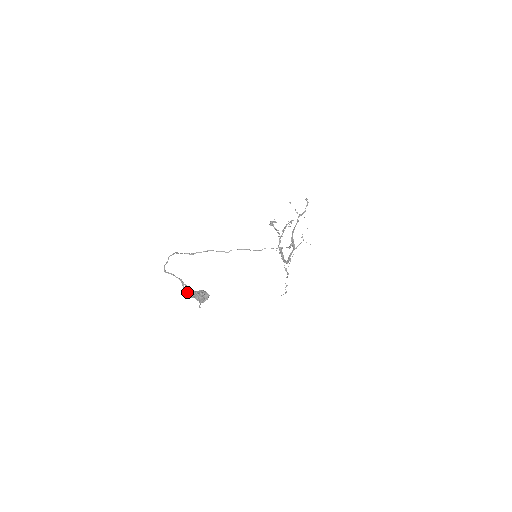
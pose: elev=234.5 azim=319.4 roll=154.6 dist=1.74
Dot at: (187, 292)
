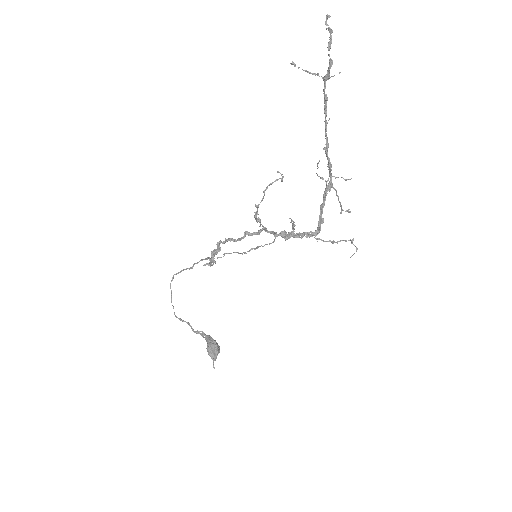
Dot at: (202, 336)
